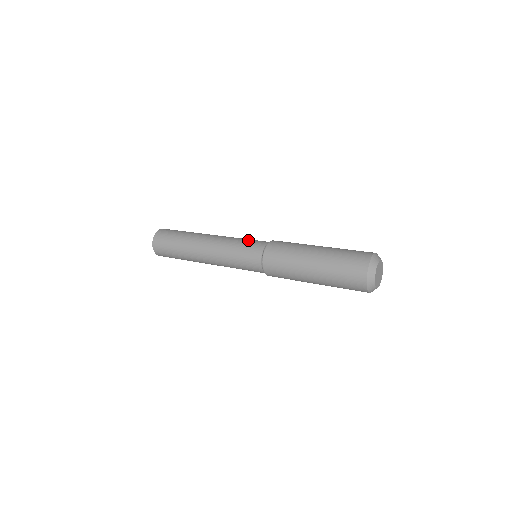
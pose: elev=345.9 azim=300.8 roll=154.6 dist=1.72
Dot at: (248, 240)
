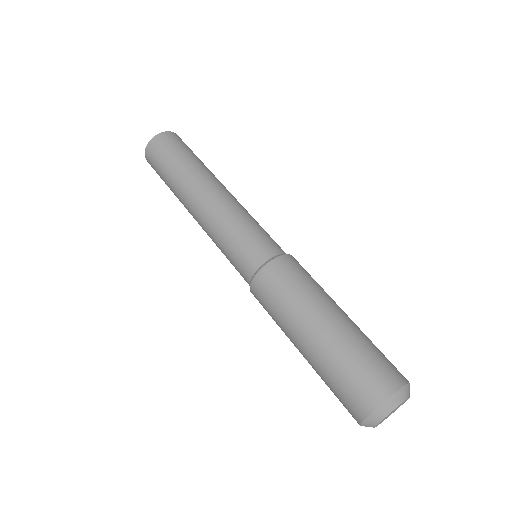
Dot at: (234, 247)
